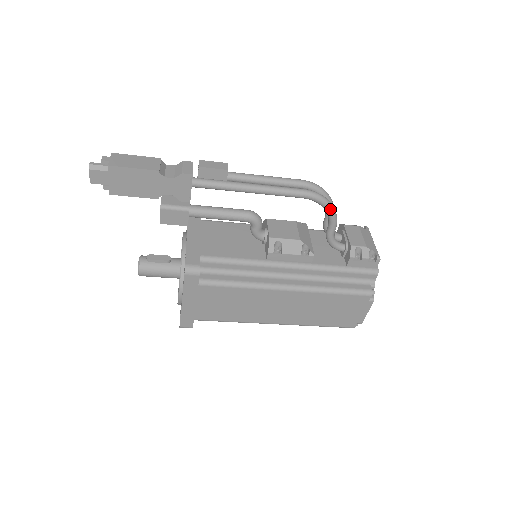
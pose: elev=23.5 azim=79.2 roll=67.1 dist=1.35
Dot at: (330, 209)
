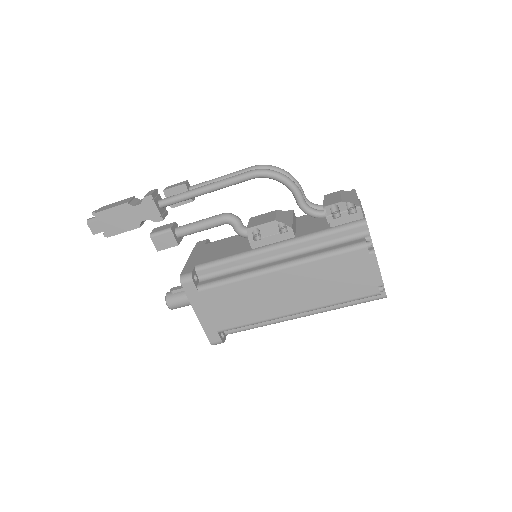
Dot at: (281, 178)
